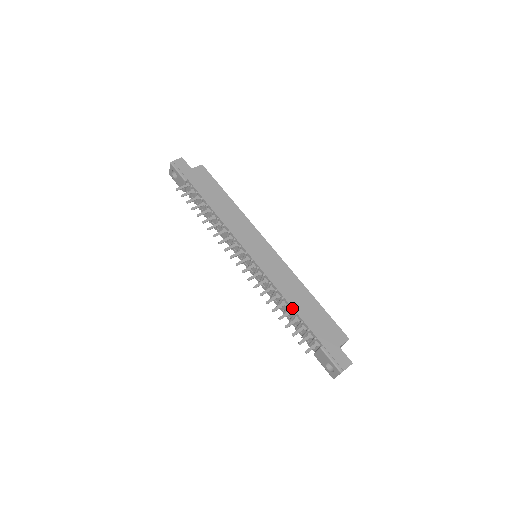
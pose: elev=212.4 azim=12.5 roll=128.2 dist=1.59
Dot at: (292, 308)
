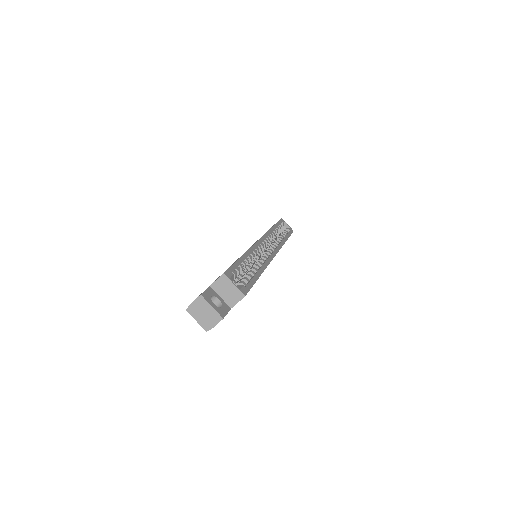
Dot at: occluded
